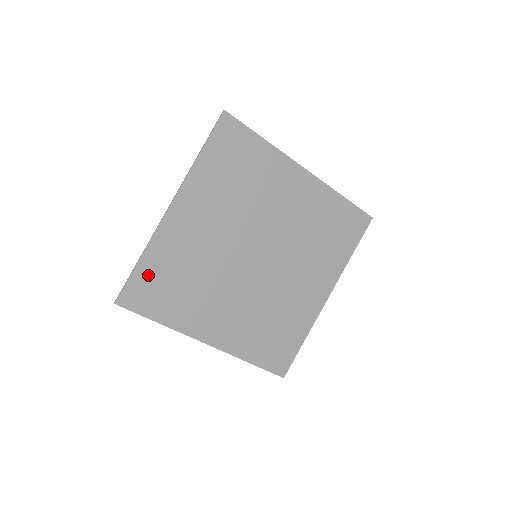
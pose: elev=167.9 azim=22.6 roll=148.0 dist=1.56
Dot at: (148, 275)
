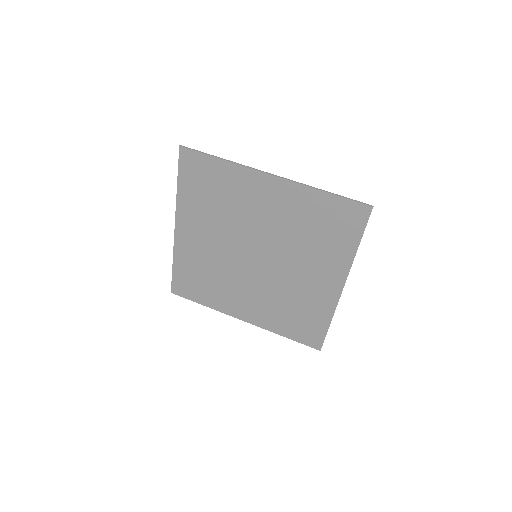
Dot at: (182, 275)
